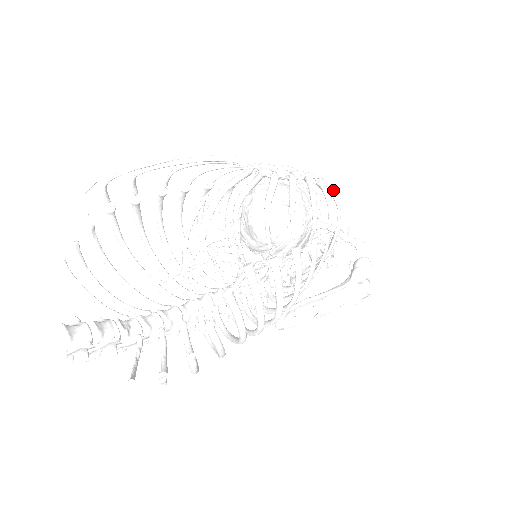
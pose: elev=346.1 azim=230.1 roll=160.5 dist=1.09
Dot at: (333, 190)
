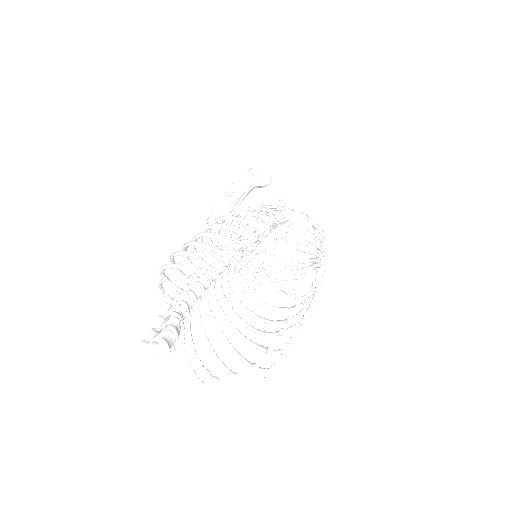
Dot at: occluded
